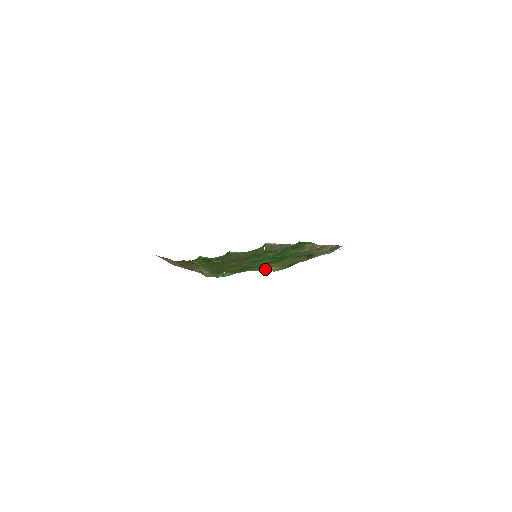
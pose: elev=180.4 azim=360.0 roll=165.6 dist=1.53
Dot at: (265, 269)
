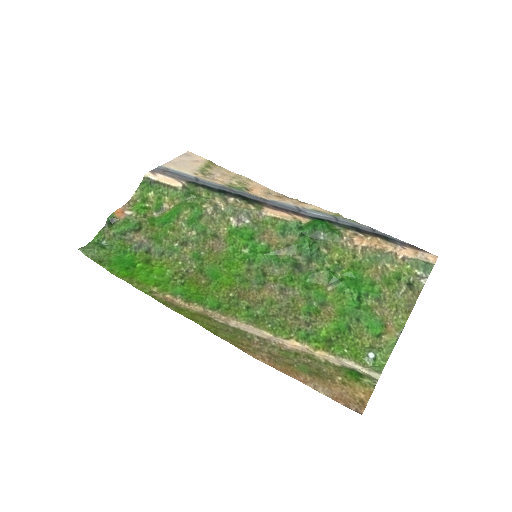
Dot at: (392, 324)
